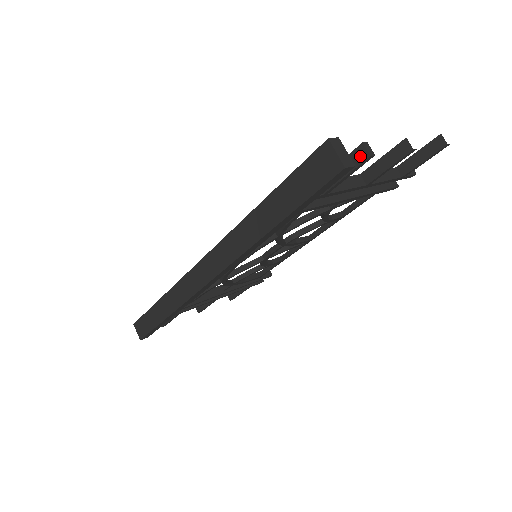
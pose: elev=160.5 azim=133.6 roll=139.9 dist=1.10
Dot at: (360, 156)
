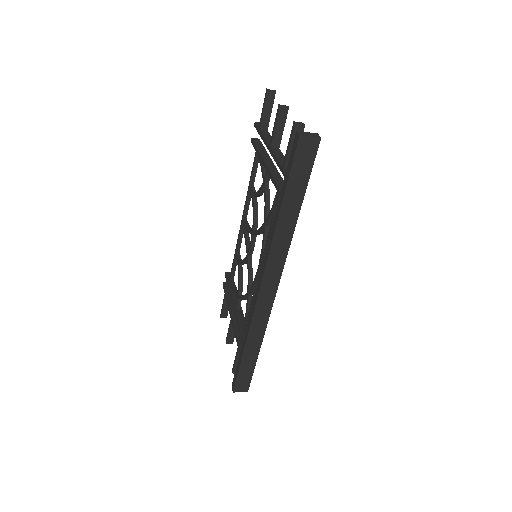
Dot at: occluded
